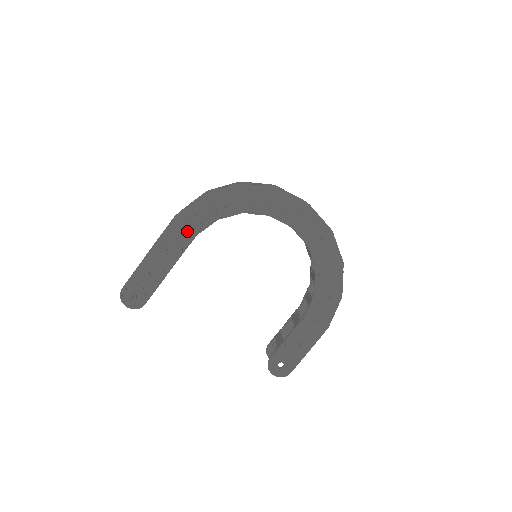
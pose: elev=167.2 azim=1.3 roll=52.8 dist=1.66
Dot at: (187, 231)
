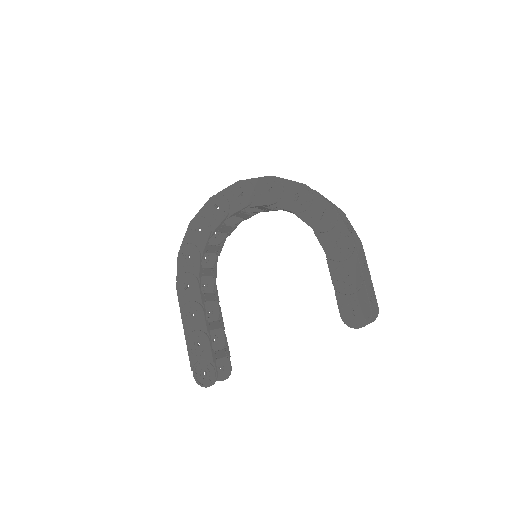
Dot at: (191, 289)
